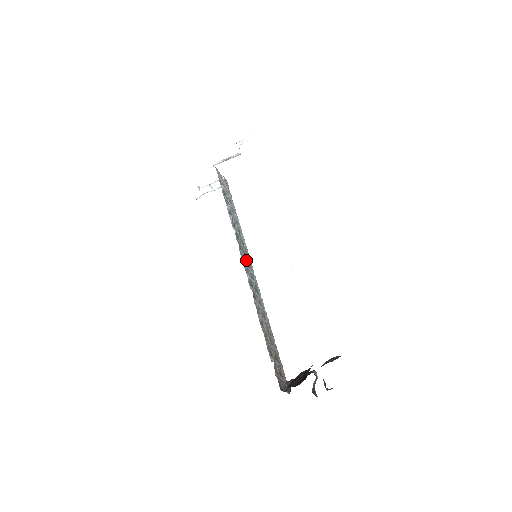
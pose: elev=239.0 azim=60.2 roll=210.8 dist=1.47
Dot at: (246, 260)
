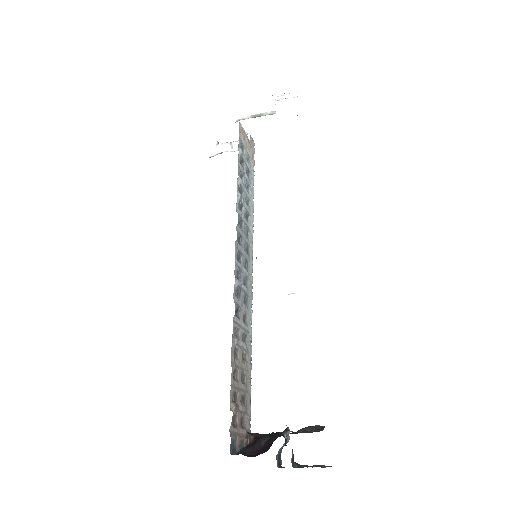
Dot at: (243, 257)
